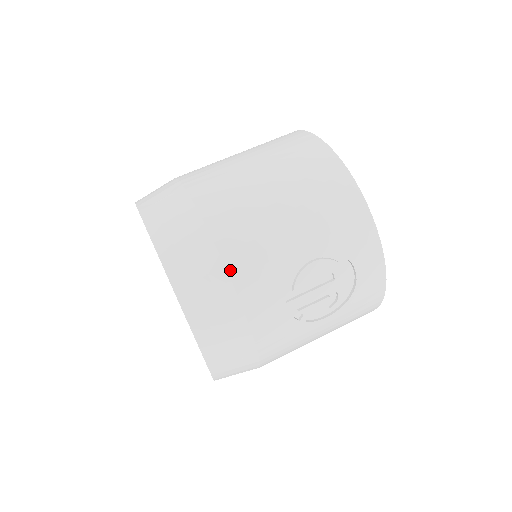
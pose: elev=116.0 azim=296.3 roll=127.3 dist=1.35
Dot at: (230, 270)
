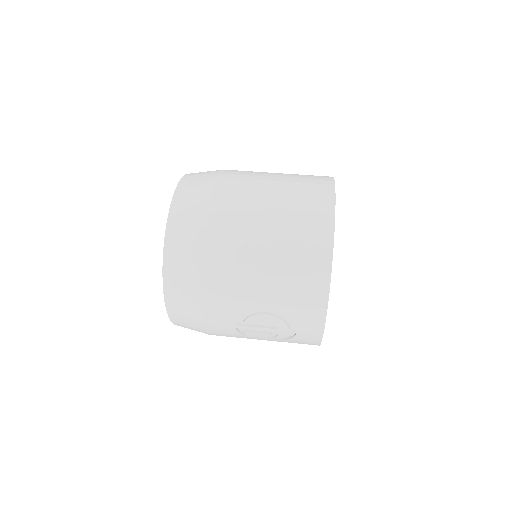
Dot at: (204, 292)
